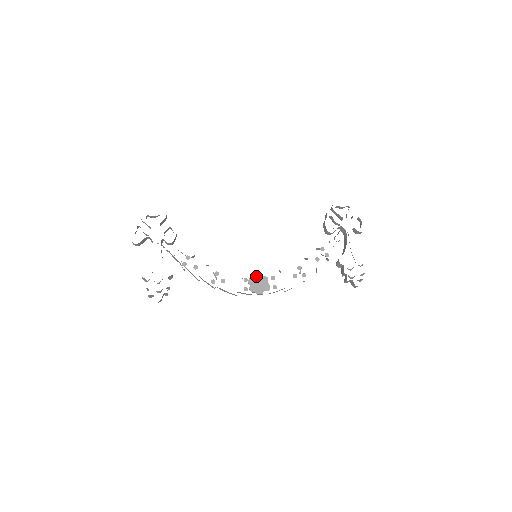
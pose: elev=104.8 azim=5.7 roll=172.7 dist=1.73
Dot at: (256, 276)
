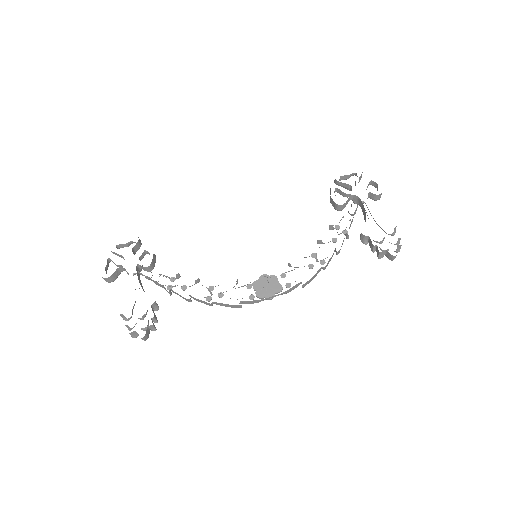
Dot at: (261, 278)
